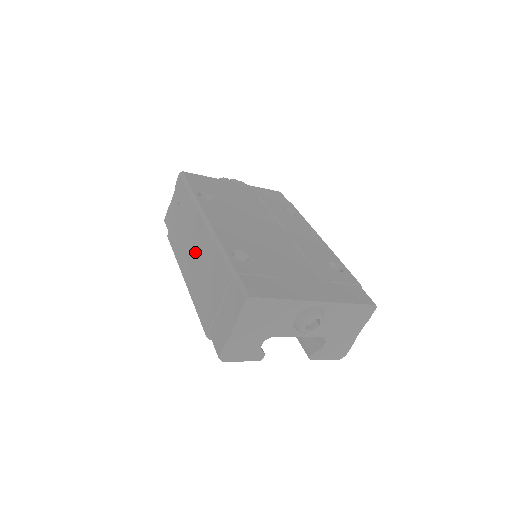
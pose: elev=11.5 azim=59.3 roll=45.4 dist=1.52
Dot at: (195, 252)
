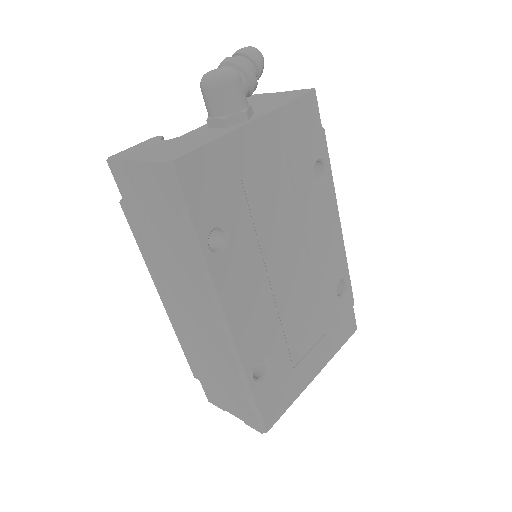
Dot at: (191, 312)
